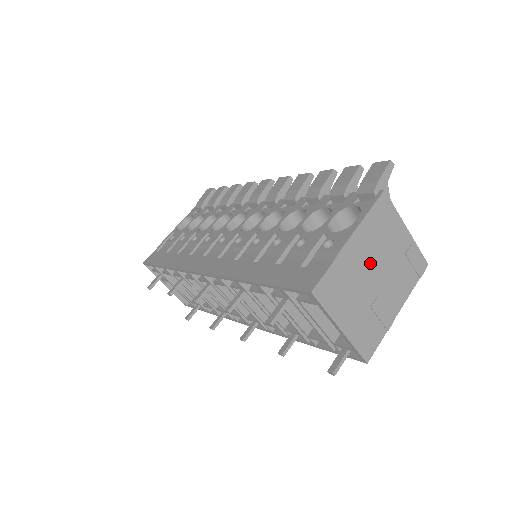
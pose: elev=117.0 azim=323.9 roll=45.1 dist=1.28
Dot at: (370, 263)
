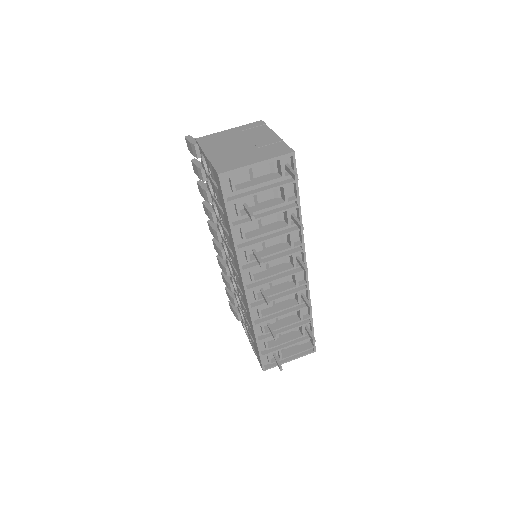
Dot at: (230, 147)
